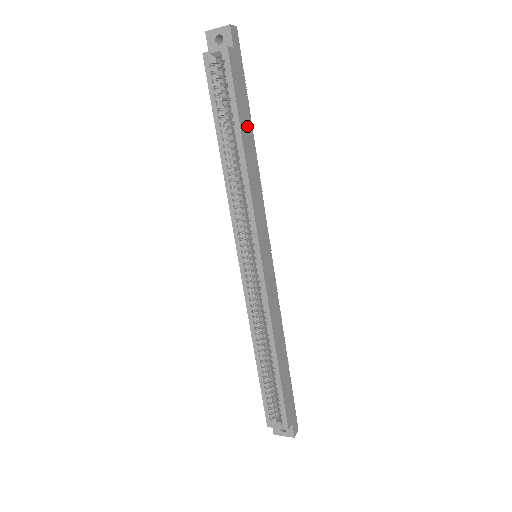
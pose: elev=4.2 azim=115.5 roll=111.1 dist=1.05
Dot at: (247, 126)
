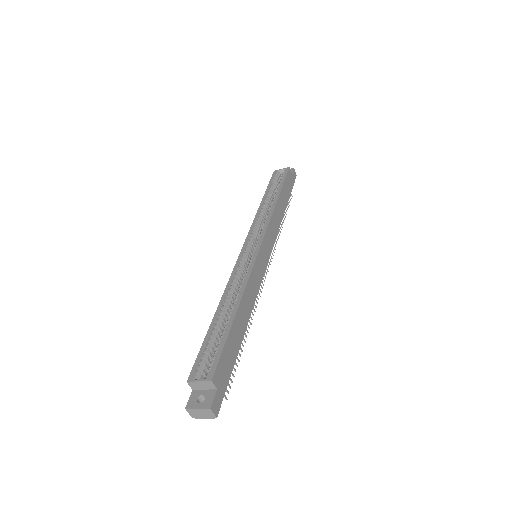
Dot at: (284, 199)
